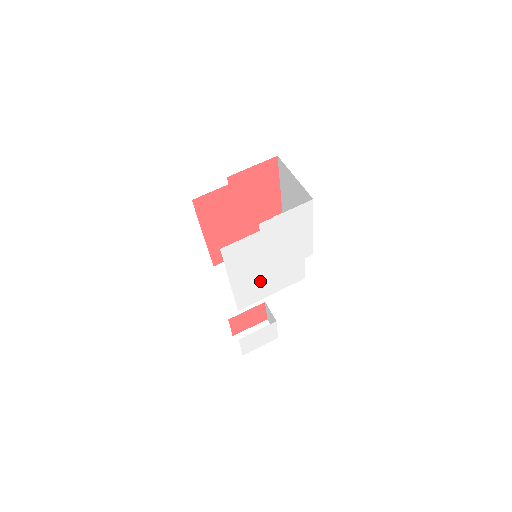
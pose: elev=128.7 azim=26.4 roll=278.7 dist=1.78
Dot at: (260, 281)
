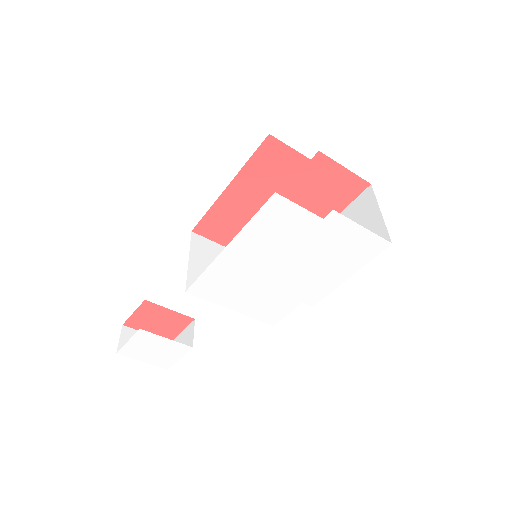
Dot at: (245, 280)
